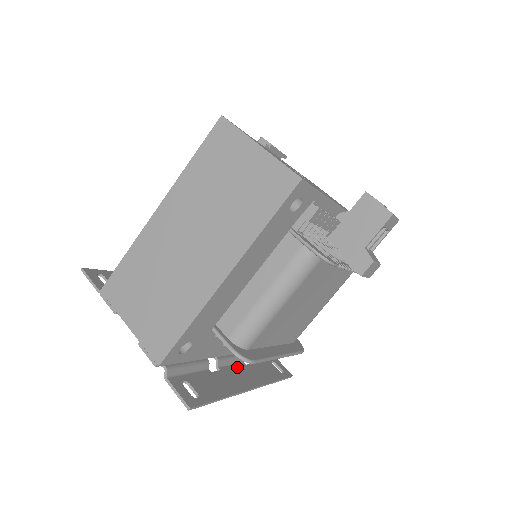
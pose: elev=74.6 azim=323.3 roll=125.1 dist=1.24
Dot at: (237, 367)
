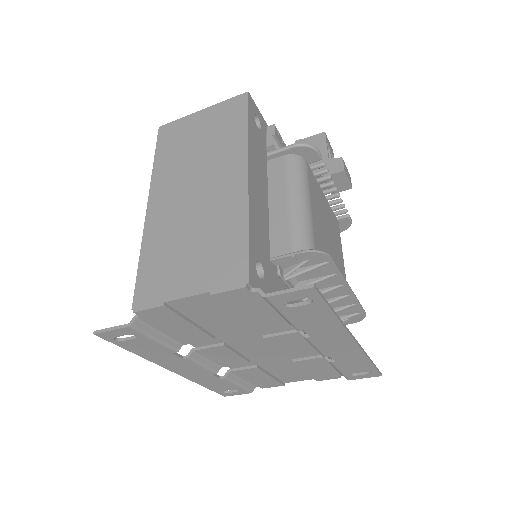
Dot at: (323, 347)
